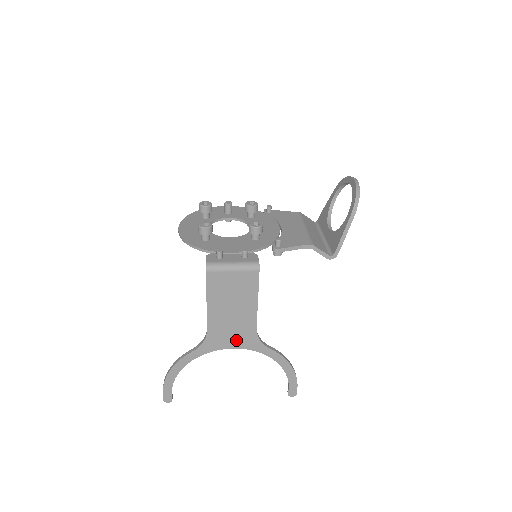
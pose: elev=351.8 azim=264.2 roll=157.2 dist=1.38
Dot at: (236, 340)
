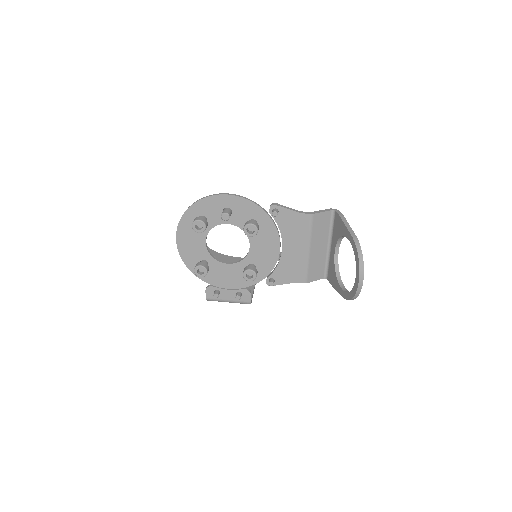
Dot at: occluded
